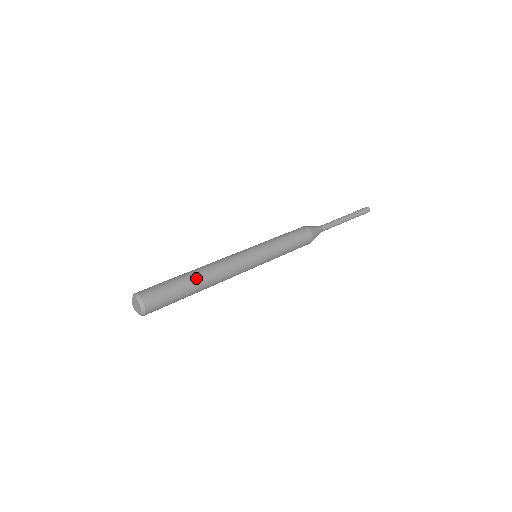
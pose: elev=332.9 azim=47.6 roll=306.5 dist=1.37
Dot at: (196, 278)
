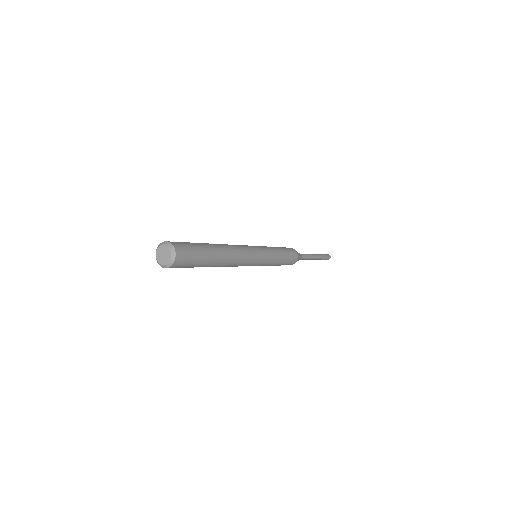
Dot at: (216, 247)
